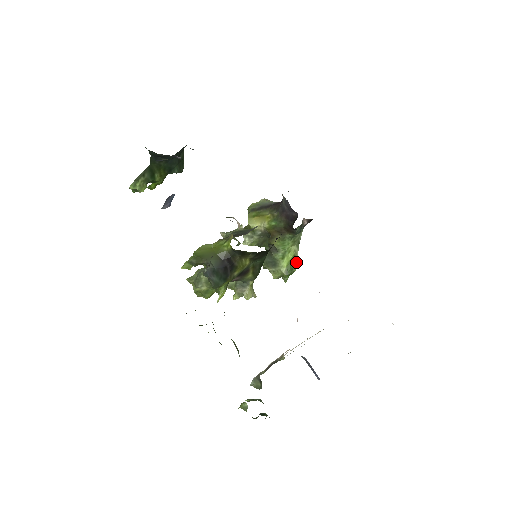
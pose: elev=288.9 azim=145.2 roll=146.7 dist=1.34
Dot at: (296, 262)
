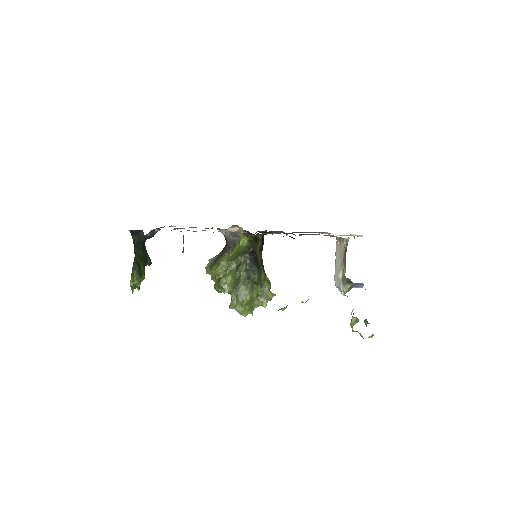
Dot at: occluded
